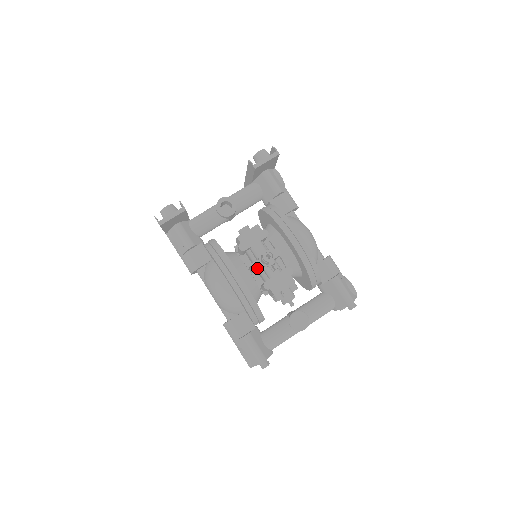
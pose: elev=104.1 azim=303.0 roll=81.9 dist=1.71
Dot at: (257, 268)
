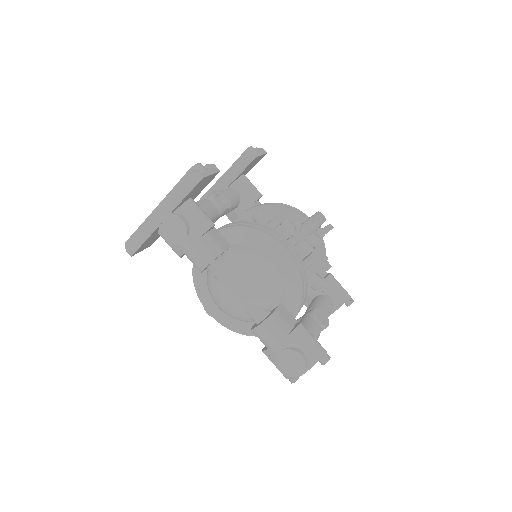
Dot at: (299, 240)
